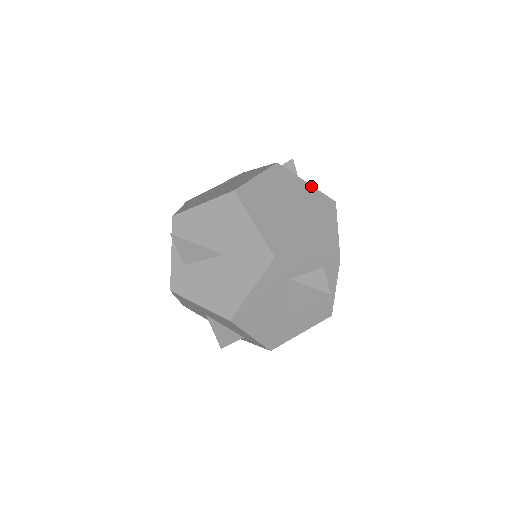
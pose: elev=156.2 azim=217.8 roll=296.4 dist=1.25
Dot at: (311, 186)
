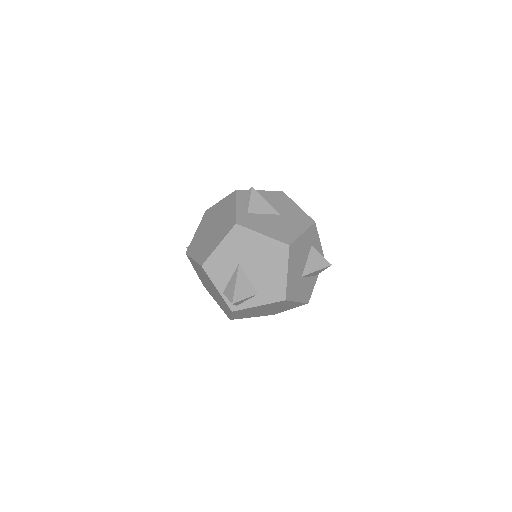
Dot at: occluded
